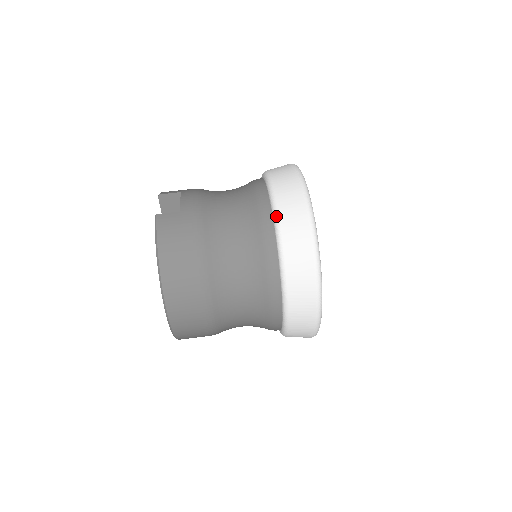
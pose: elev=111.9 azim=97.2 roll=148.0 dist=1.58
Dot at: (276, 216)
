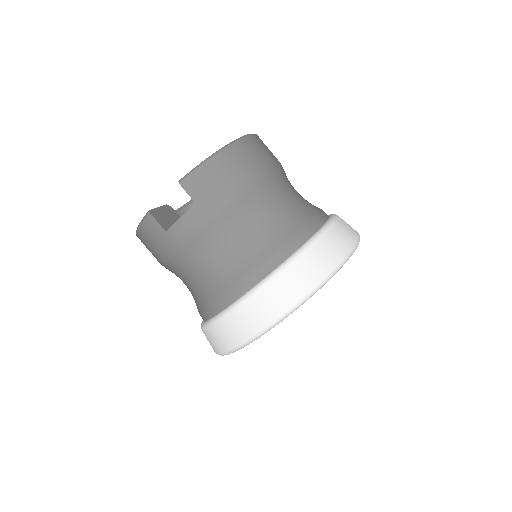
Dot at: (210, 323)
